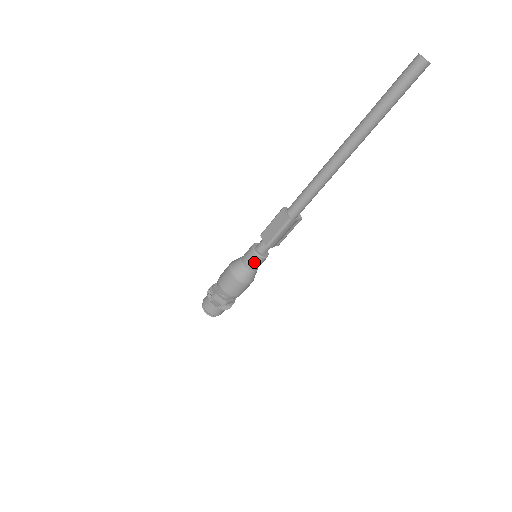
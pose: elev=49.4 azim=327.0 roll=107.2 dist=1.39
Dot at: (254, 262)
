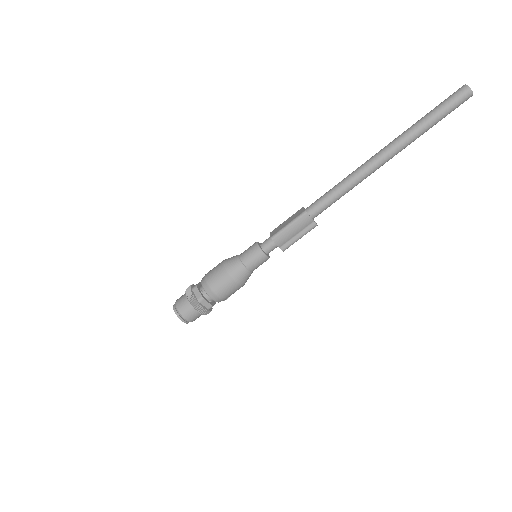
Dot at: (251, 255)
